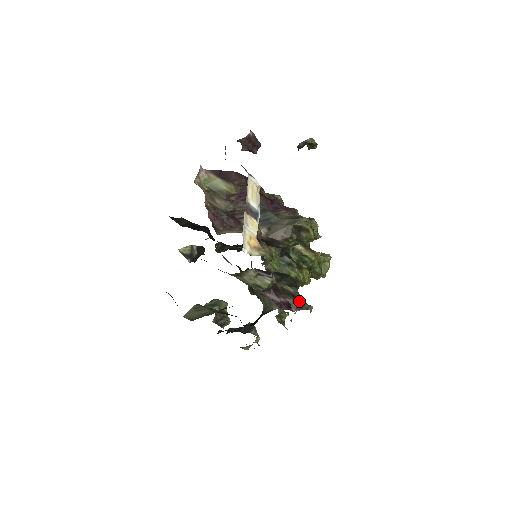
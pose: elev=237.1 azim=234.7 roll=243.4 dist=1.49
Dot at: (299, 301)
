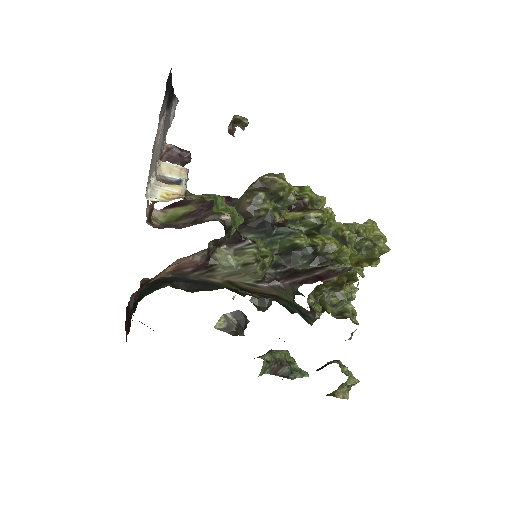
Dot at: (332, 268)
